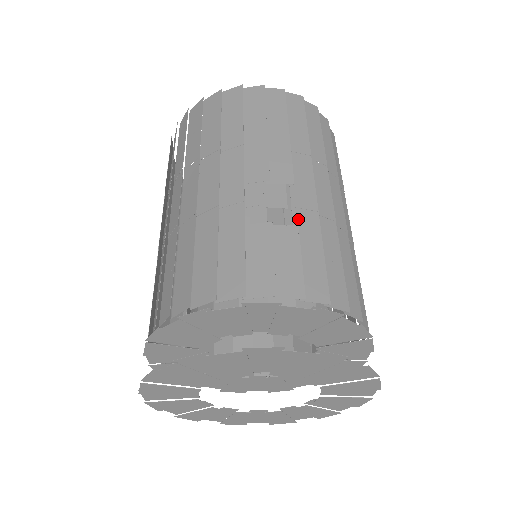
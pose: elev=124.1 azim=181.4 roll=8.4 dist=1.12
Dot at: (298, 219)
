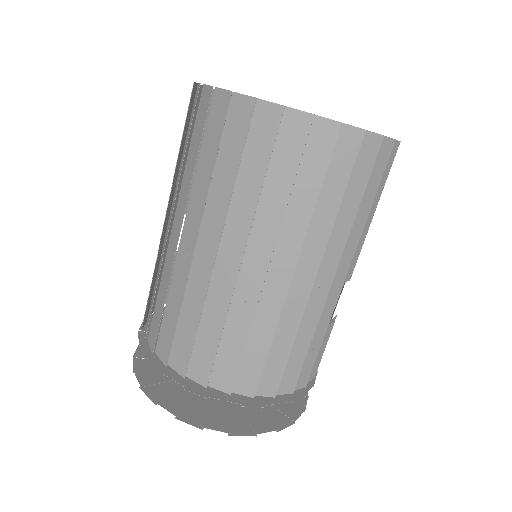
Dot at: occluded
